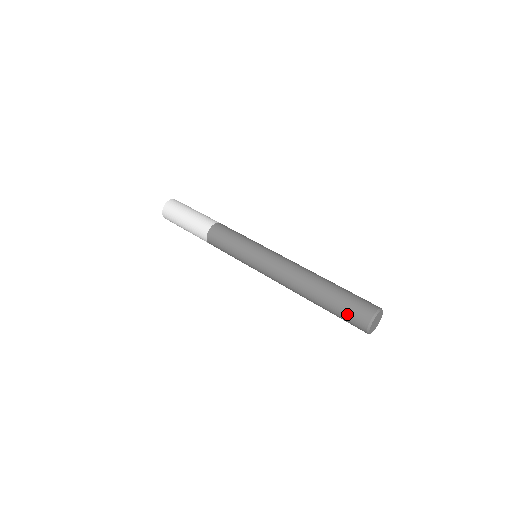
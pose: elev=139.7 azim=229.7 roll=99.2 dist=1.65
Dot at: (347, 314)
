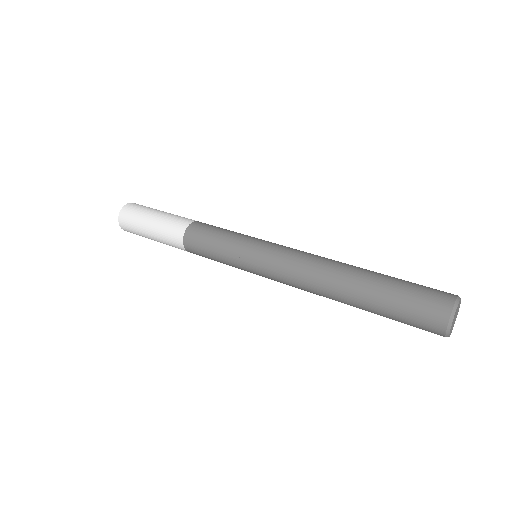
Dot at: (410, 314)
